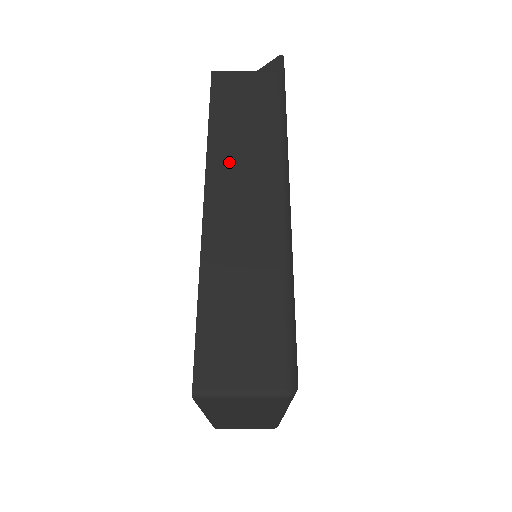
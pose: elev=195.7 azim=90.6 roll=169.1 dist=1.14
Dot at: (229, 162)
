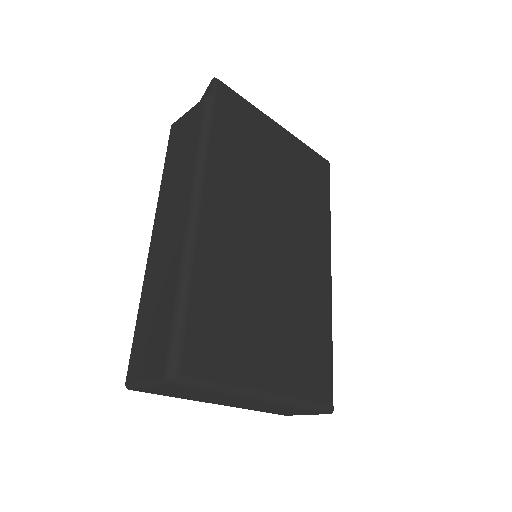
Dot at: (167, 198)
